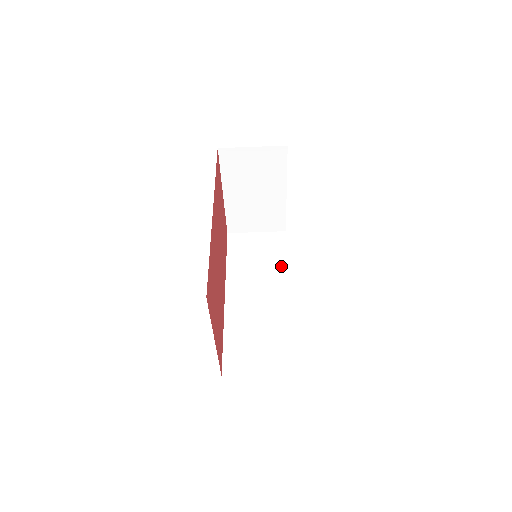
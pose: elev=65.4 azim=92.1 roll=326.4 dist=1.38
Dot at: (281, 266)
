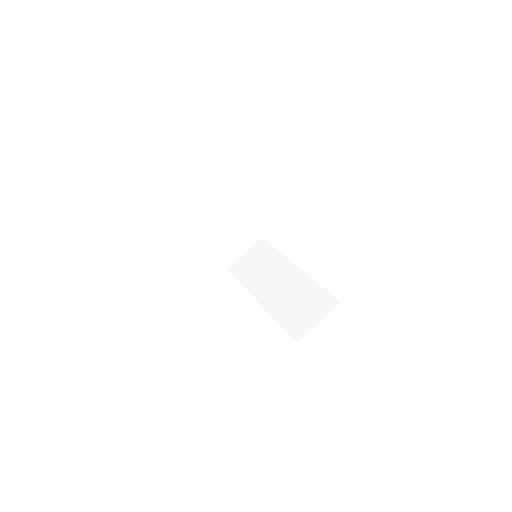
Dot at: (277, 258)
